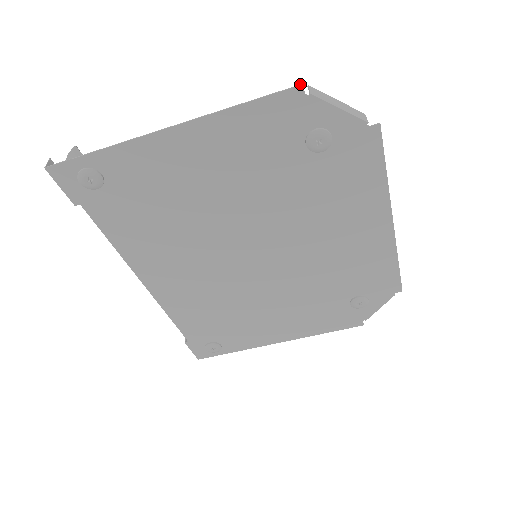
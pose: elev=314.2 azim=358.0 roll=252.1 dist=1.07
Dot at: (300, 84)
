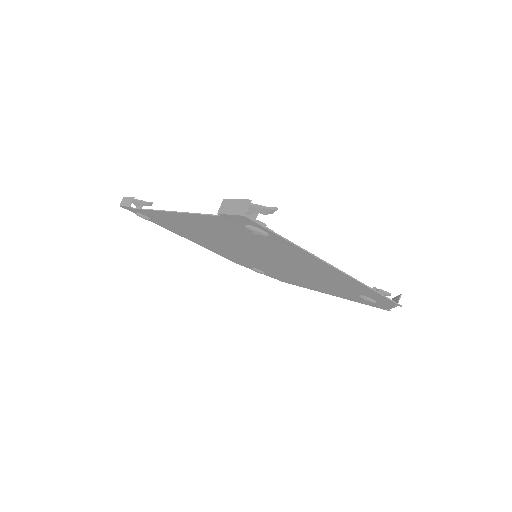
Dot at: occluded
